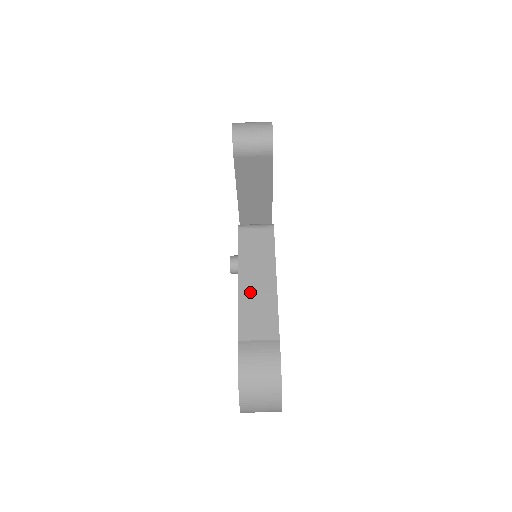
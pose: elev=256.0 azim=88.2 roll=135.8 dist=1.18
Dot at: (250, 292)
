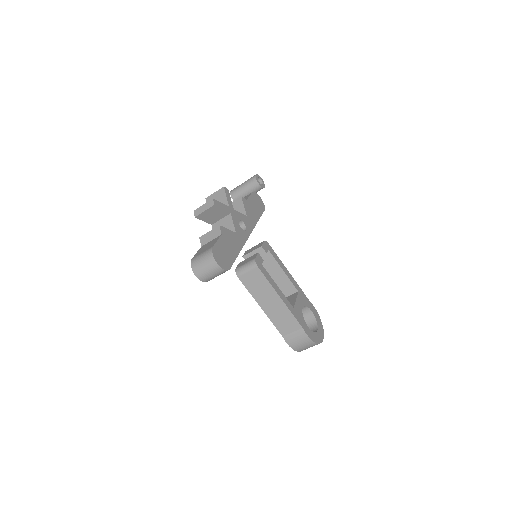
Dot at: (271, 311)
